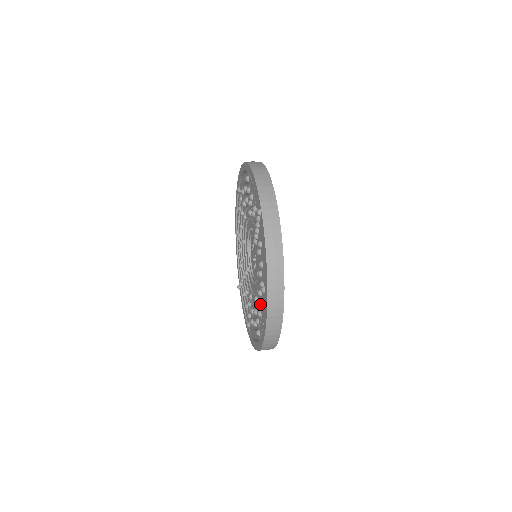
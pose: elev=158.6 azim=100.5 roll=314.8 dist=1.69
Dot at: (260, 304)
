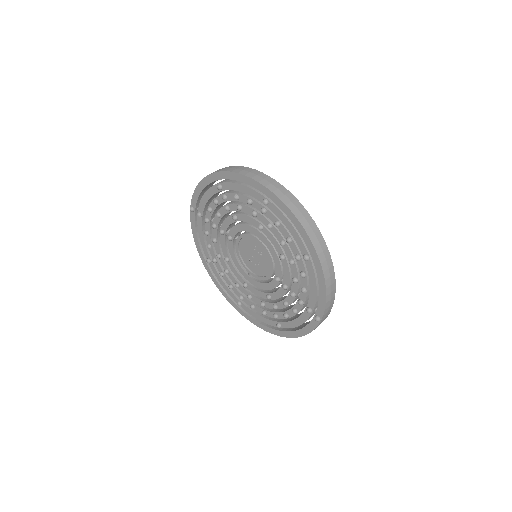
Dot at: (255, 302)
